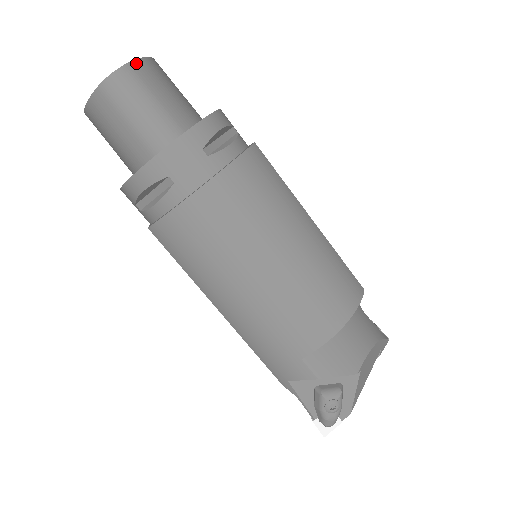
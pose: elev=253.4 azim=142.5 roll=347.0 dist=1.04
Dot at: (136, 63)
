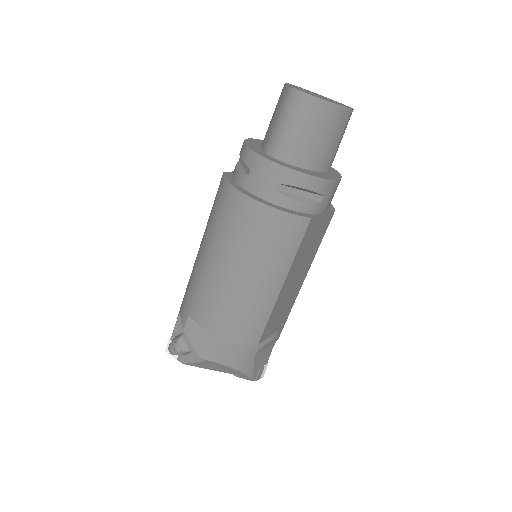
Dot at: (322, 102)
